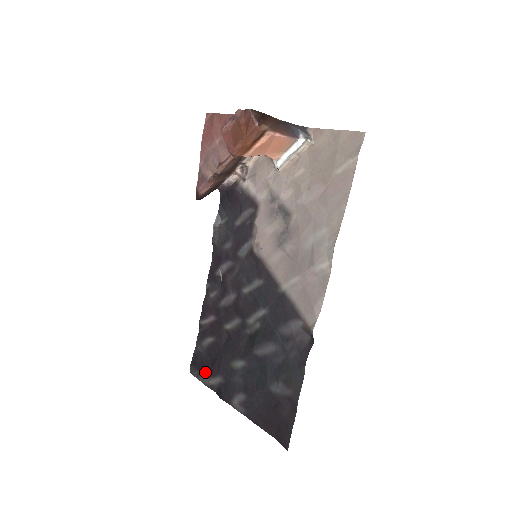
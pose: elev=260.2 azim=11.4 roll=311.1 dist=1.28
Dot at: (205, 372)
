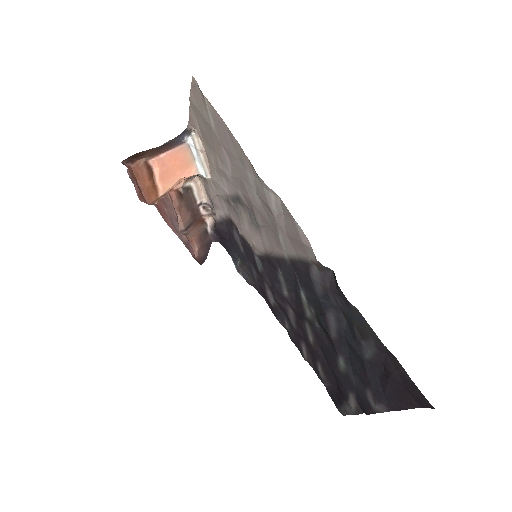
Dot at: (343, 402)
